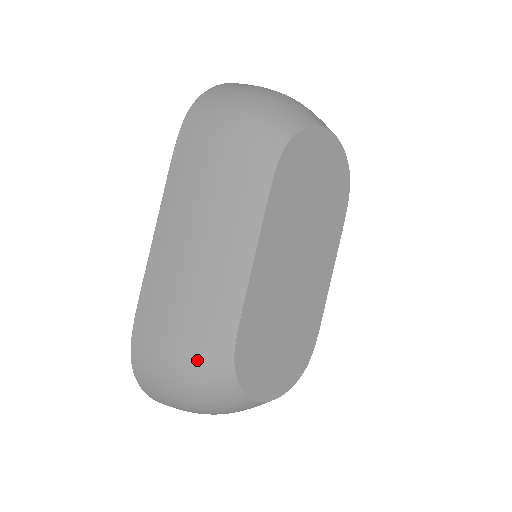
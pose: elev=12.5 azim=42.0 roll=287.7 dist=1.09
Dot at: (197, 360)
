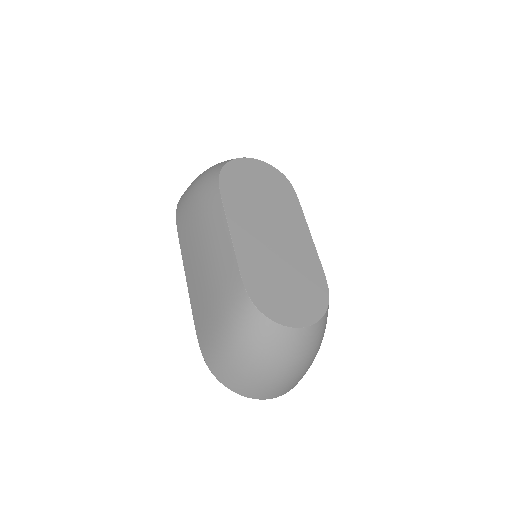
Dot at: (233, 319)
